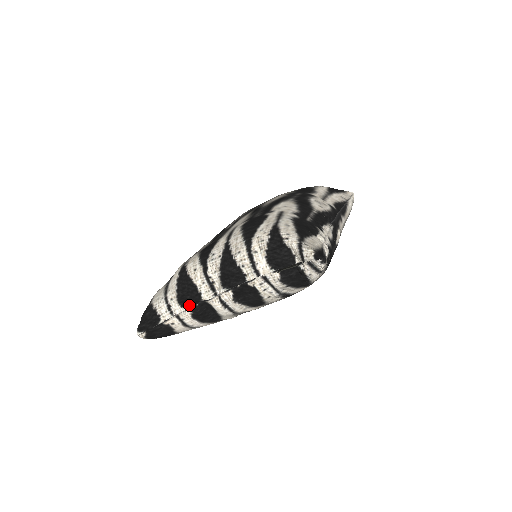
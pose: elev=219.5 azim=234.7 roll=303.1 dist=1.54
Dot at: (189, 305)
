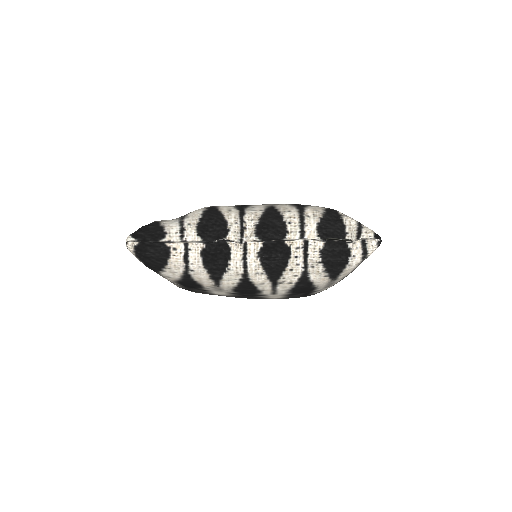
Dot at: (207, 238)
